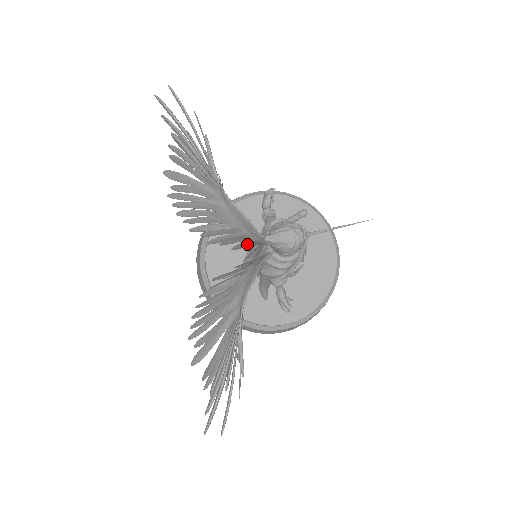
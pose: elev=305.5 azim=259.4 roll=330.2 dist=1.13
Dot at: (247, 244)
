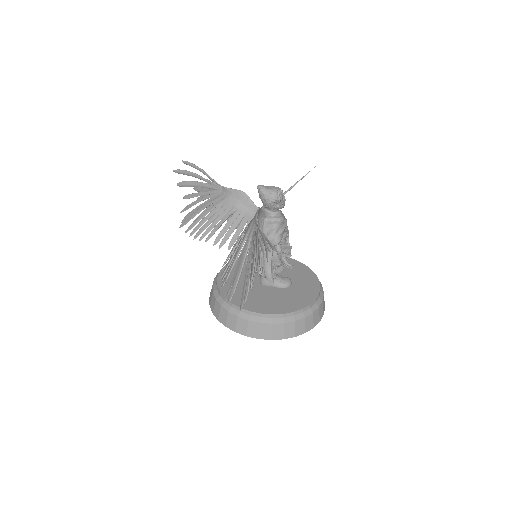
Dot at: occluded
